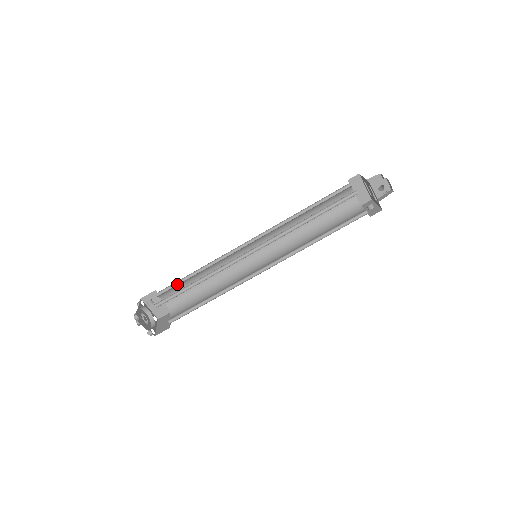
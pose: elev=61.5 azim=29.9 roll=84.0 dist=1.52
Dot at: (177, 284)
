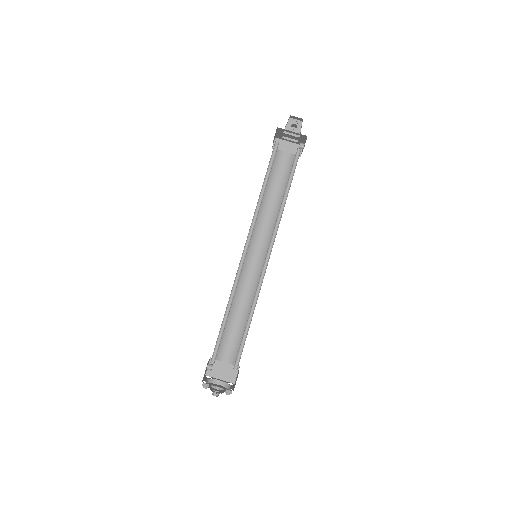
Dot at: (222, 336)
